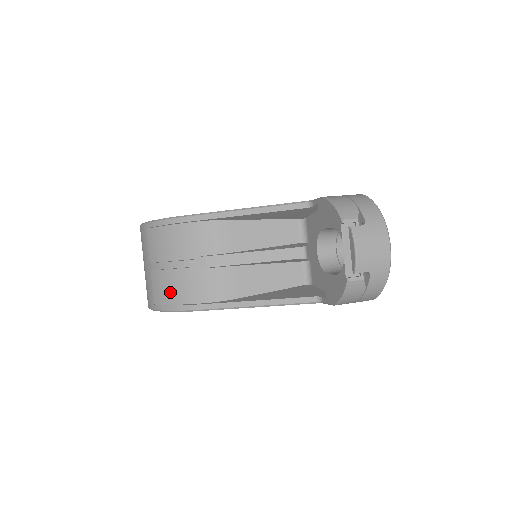
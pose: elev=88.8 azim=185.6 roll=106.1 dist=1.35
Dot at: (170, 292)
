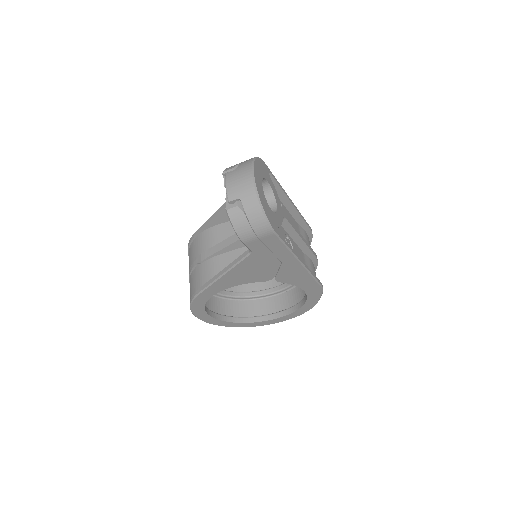
Dot at: (191, 291)
